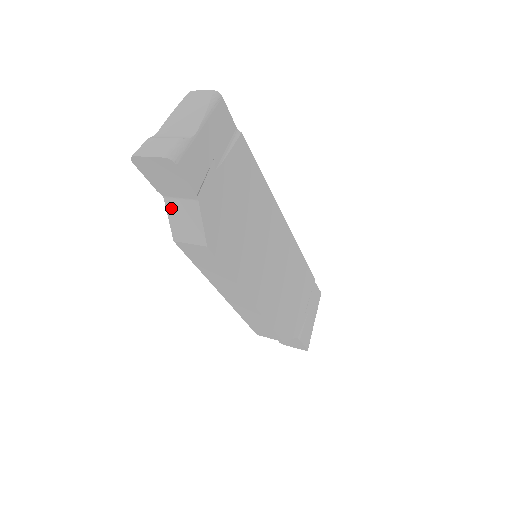
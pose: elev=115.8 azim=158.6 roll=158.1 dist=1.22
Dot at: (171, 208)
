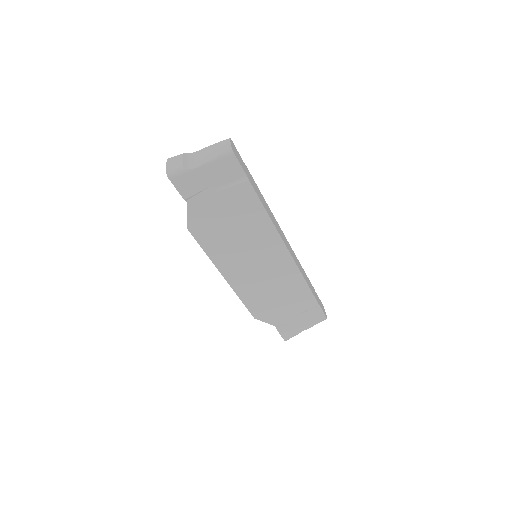
Dot at: occluded
